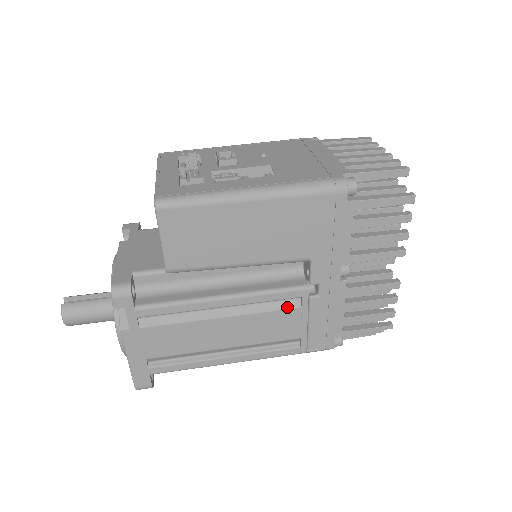
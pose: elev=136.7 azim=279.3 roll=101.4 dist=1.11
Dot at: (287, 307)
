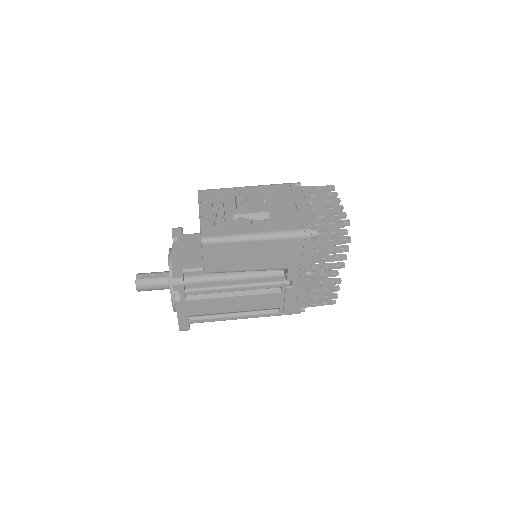
Dot at: (273, 292)
